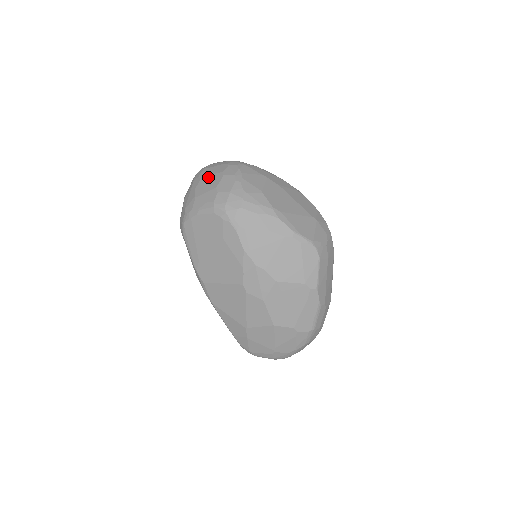
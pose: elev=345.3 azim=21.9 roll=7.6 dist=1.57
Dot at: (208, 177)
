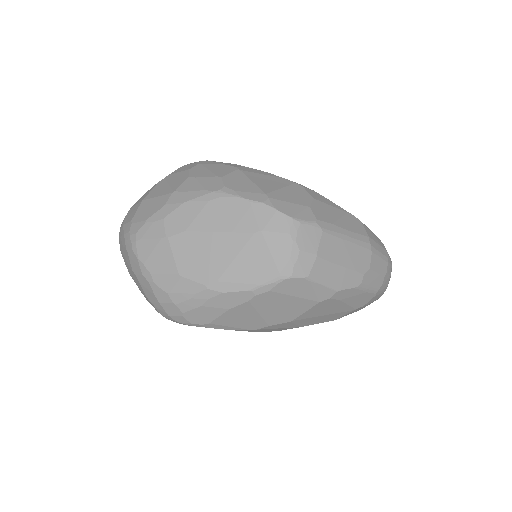
Dot at: (131, 275)
